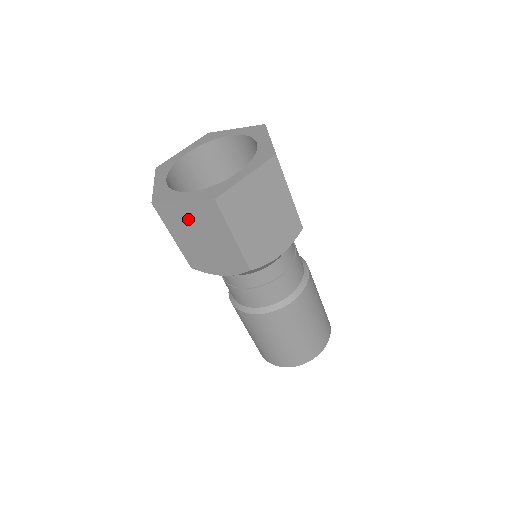
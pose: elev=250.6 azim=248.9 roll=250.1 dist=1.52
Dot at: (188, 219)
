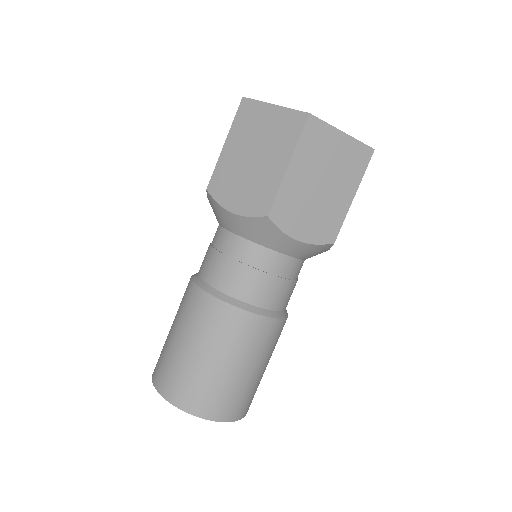
Dot at: (261, 127)
